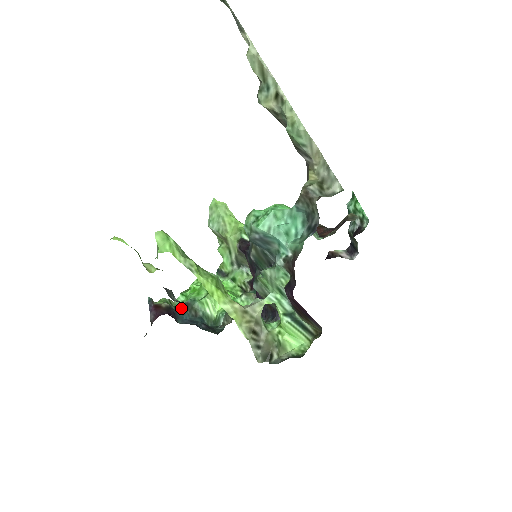
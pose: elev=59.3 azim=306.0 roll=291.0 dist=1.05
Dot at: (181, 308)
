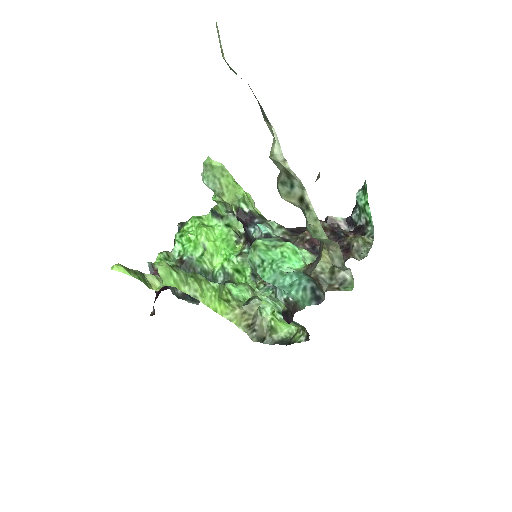
Dot at: (180, 268)
